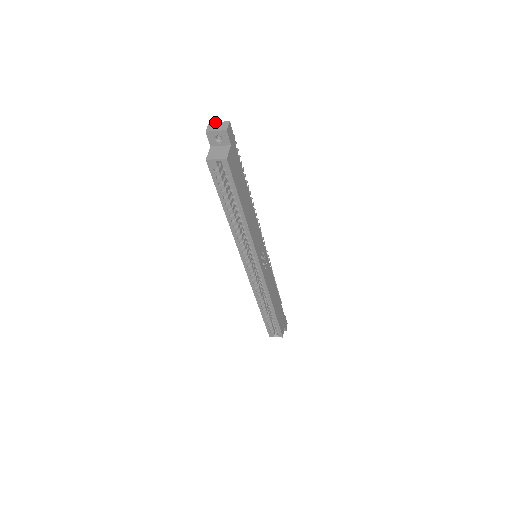
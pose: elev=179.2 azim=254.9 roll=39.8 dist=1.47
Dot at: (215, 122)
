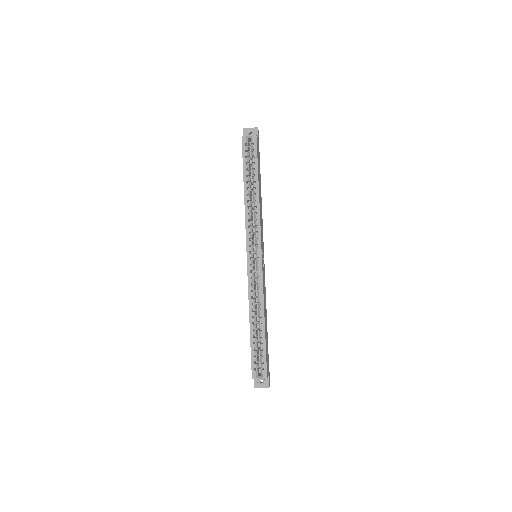
Dot at: occluded
